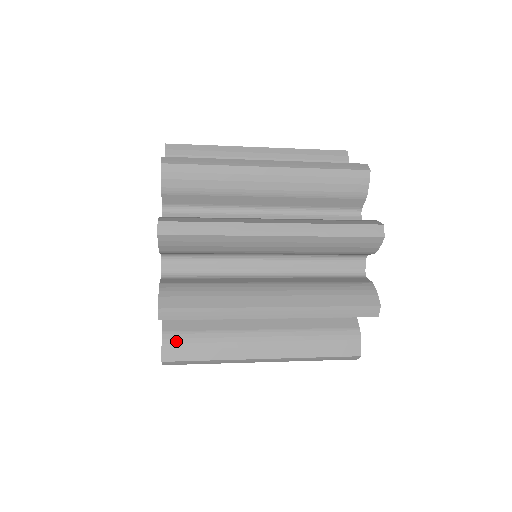
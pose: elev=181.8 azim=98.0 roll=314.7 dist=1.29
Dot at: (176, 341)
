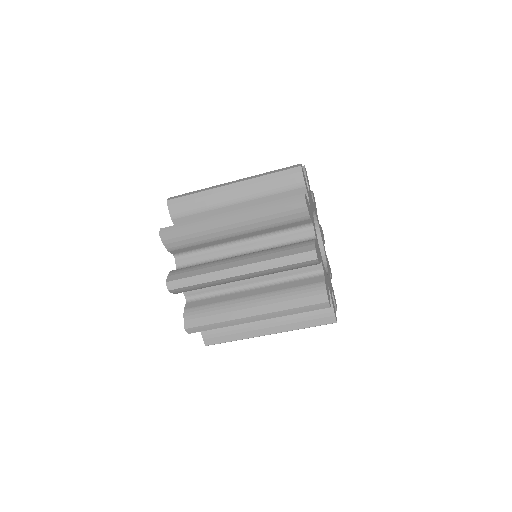
Dot at: occluded
